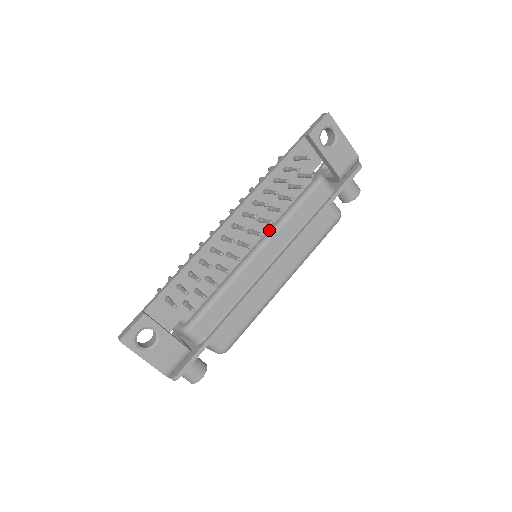
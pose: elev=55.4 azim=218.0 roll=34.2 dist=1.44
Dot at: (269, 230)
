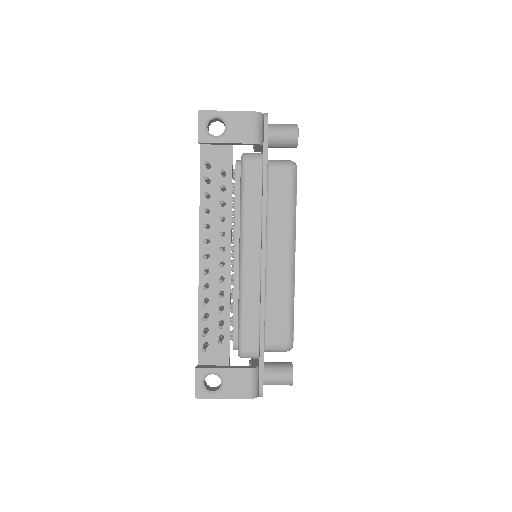
Dot at: (239, 233)
